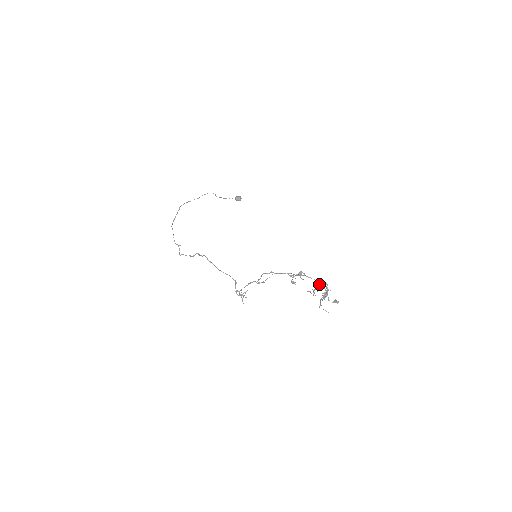
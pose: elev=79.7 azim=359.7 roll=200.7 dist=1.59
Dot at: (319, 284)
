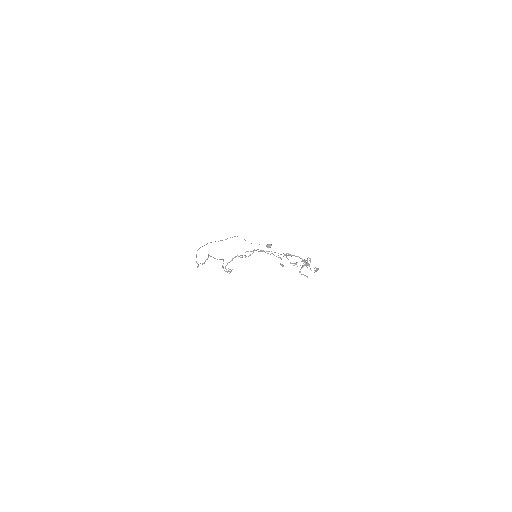
Dot at: (301, 258)
